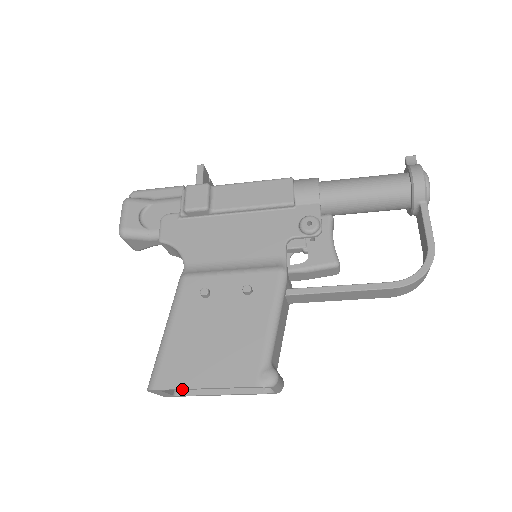
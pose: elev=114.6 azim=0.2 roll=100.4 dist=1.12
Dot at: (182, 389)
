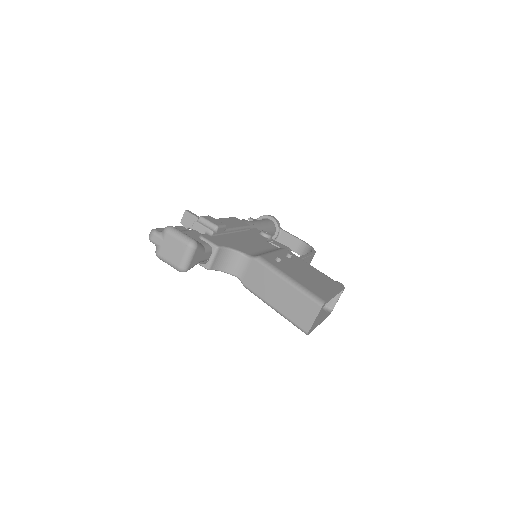
Dot at: (330, 299)
